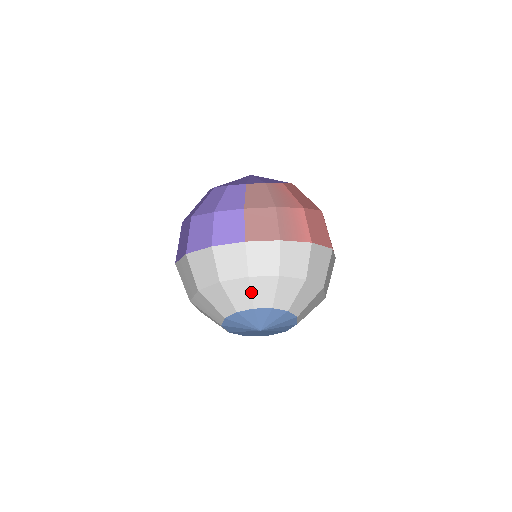
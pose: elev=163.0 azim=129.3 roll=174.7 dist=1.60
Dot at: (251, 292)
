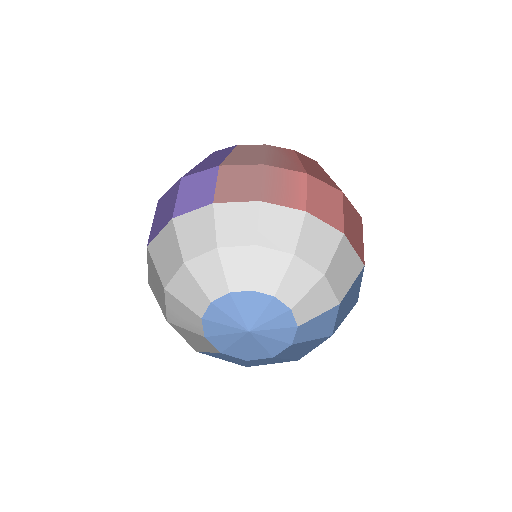
Dot at: (223, 270)
